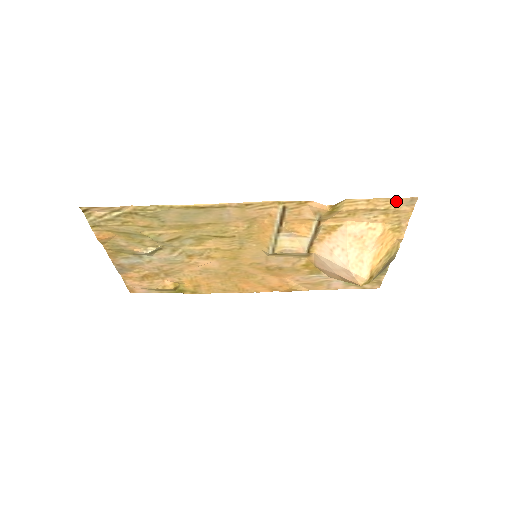
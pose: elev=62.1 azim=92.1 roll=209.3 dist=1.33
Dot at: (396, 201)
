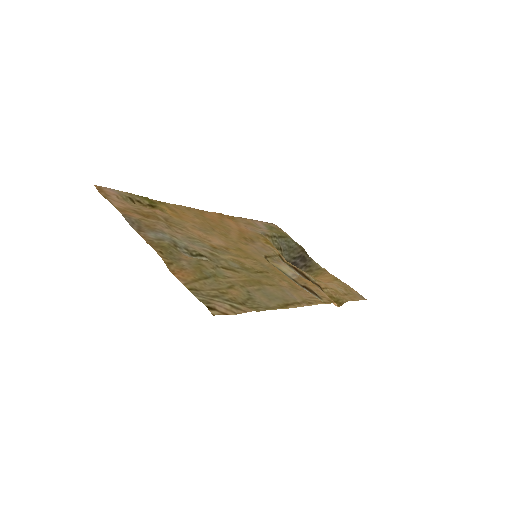
Dot at: (359, 297)
